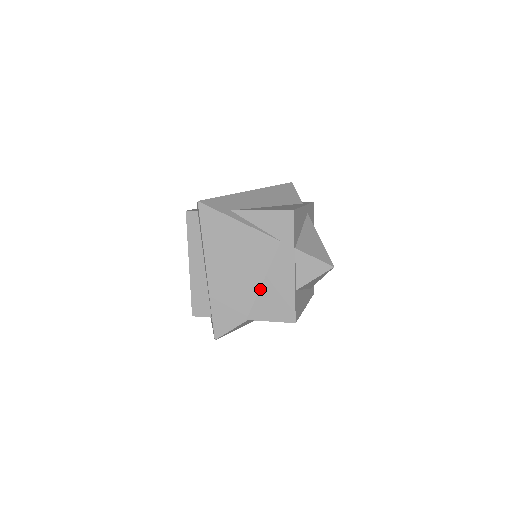
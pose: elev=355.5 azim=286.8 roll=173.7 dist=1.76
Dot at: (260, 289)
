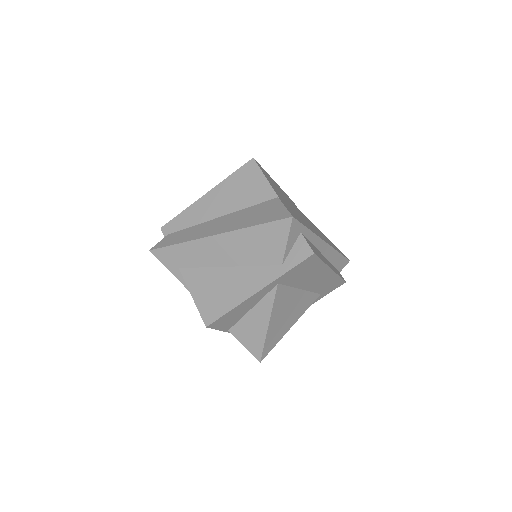
Dot at: occluded
